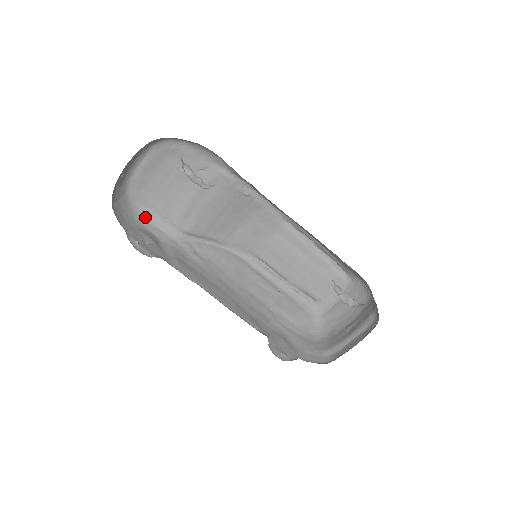
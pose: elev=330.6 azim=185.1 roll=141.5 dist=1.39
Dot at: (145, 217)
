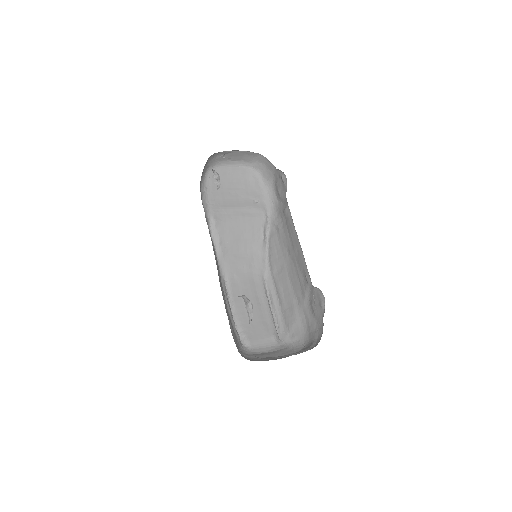
Dot at: (202, 189)
